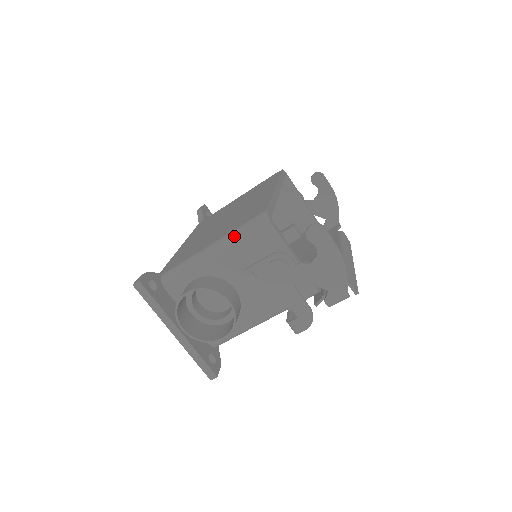
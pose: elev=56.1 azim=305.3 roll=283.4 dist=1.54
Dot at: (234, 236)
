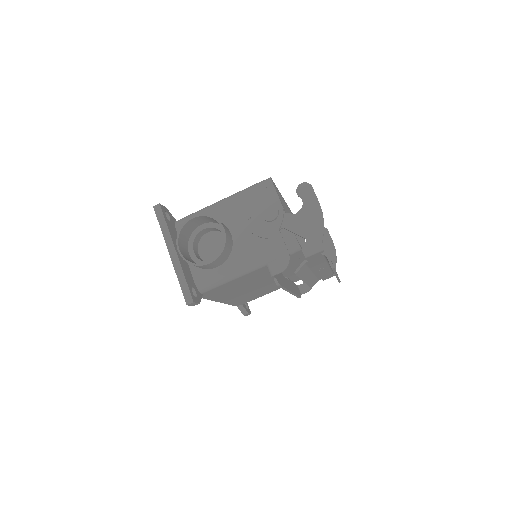
Dot at: (242, 191)
